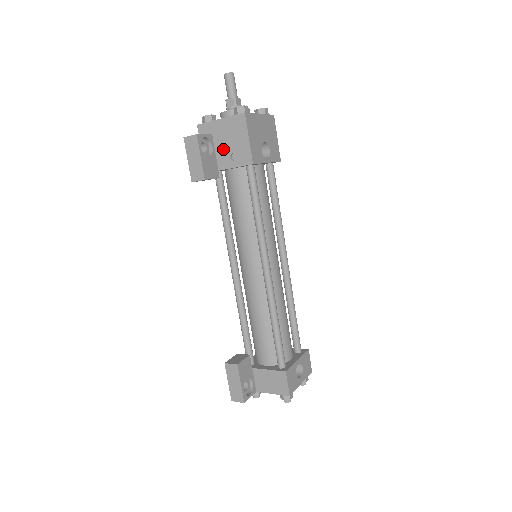
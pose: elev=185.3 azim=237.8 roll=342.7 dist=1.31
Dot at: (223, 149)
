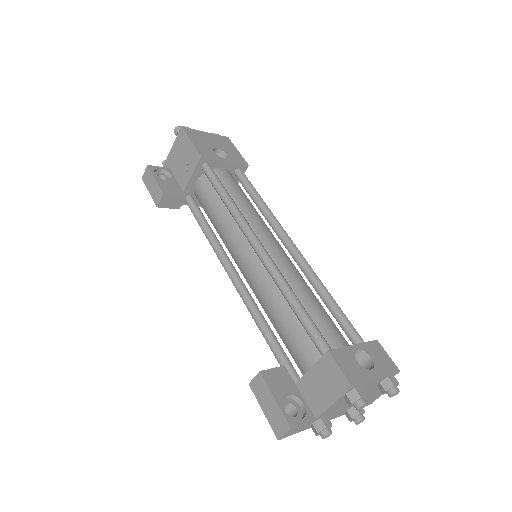
Dot at: (180, 170)
